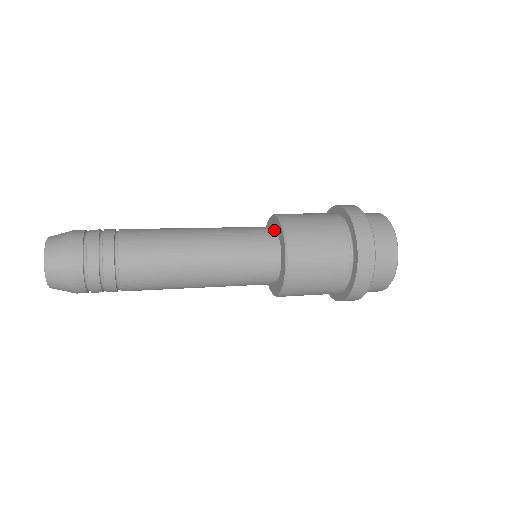
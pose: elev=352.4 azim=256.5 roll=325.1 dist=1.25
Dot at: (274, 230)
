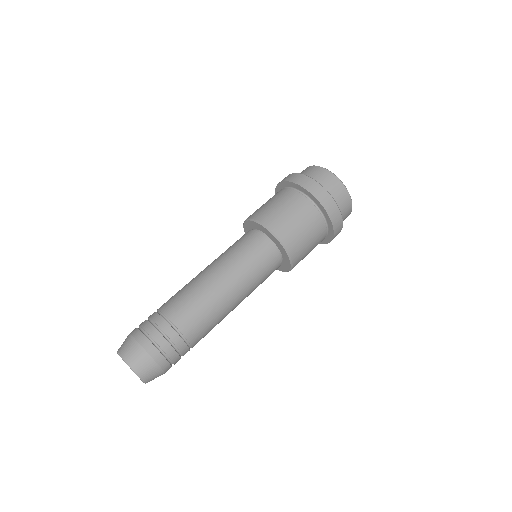
Dot at: (277, 249)
